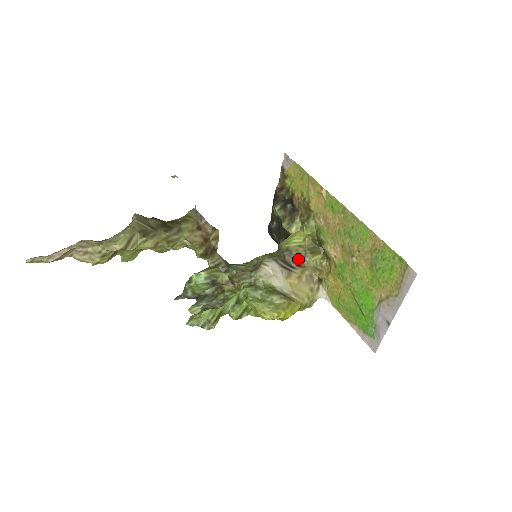
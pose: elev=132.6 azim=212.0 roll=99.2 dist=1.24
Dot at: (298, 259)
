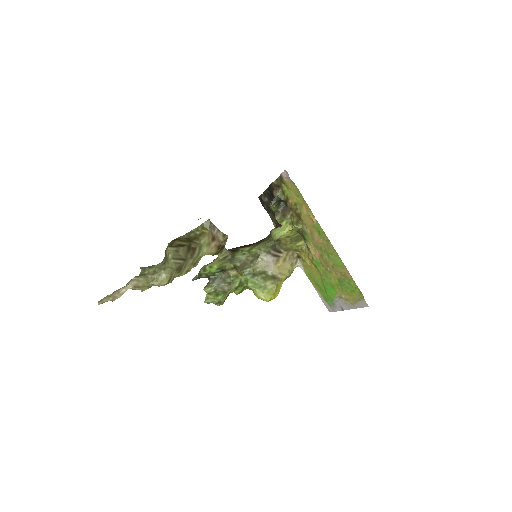
Dot at: (285, 246)
